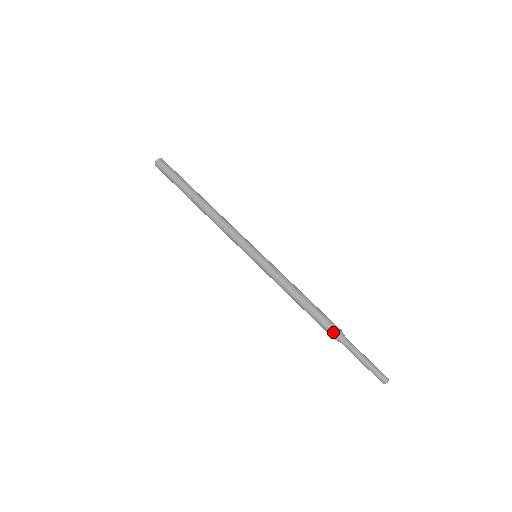
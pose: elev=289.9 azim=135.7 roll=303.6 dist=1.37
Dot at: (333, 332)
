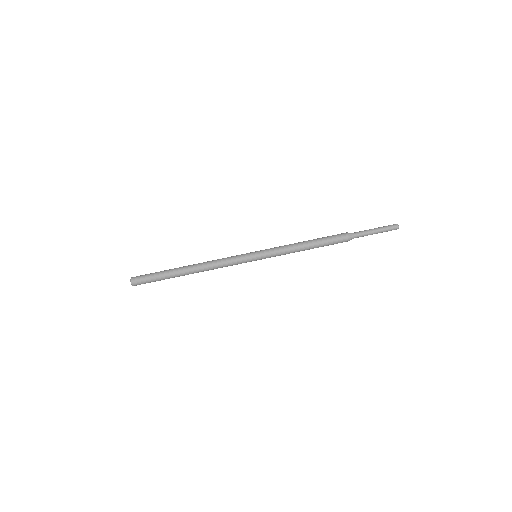
Dot at: occluded
